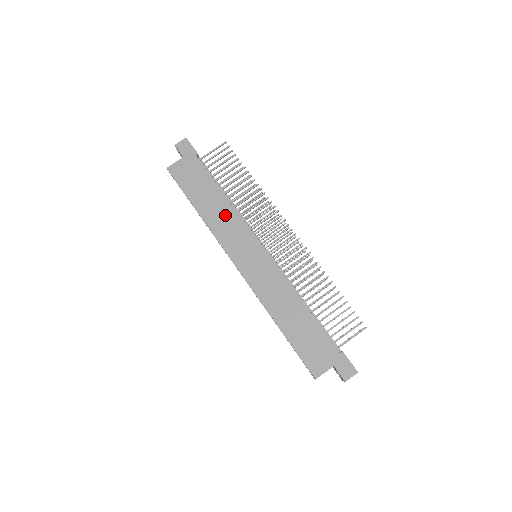
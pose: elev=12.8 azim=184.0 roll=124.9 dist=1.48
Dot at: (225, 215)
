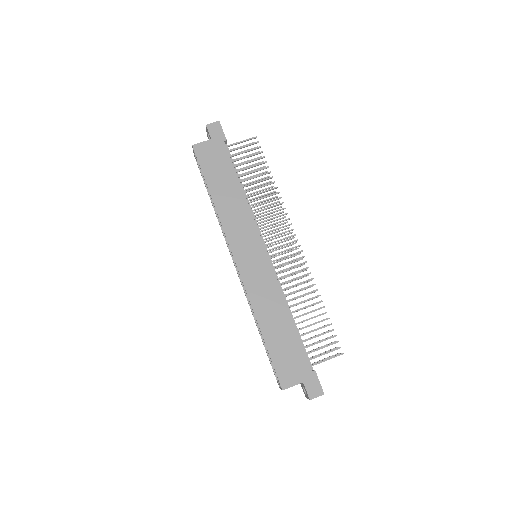
Dot at: (237, 208)
